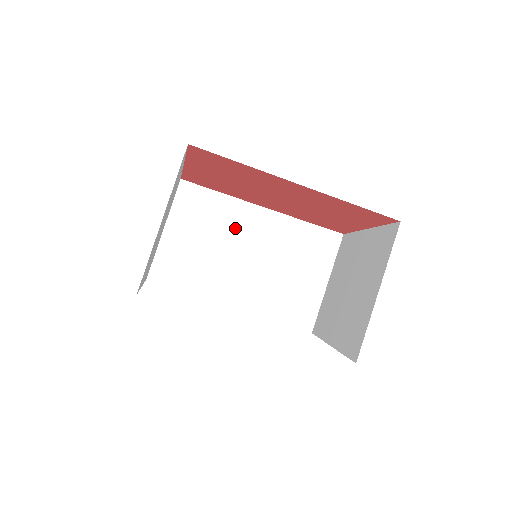
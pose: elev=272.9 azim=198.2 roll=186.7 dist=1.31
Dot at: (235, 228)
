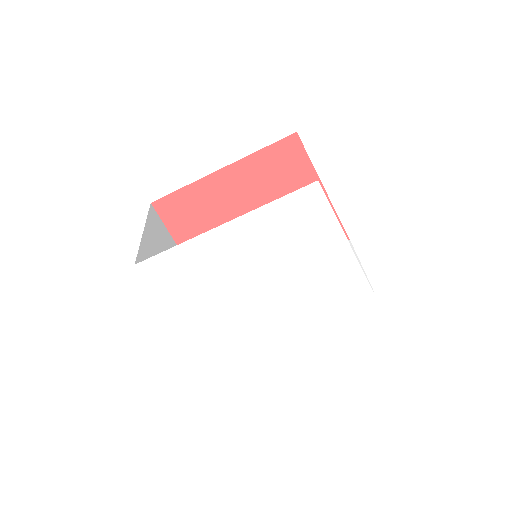
Dot at: occluded
